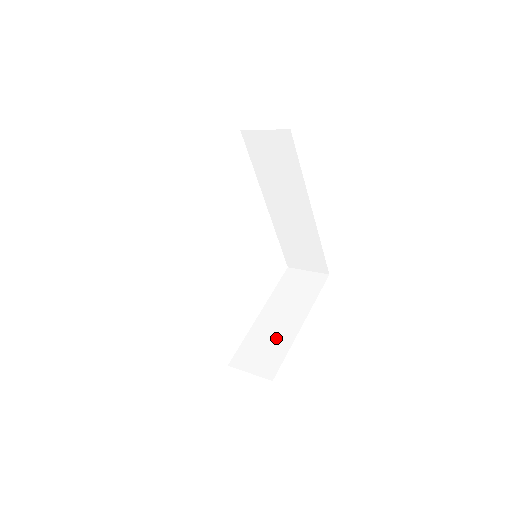
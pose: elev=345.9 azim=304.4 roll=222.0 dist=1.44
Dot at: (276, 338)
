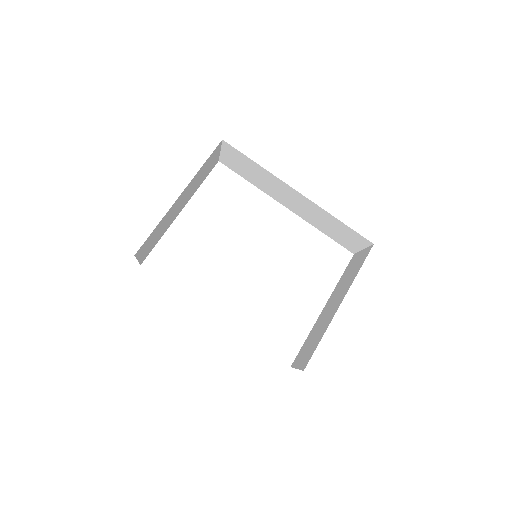
Dot at: (321, 328)
